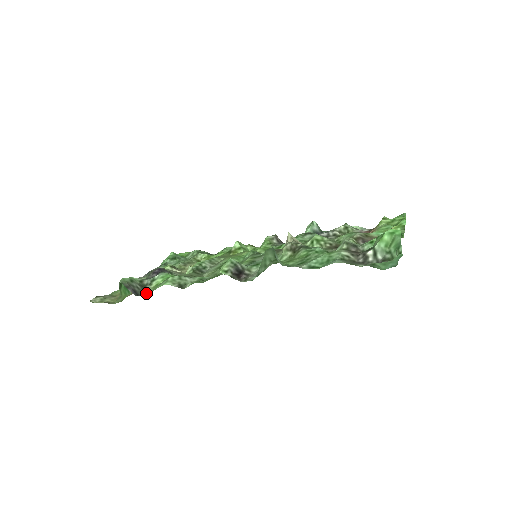
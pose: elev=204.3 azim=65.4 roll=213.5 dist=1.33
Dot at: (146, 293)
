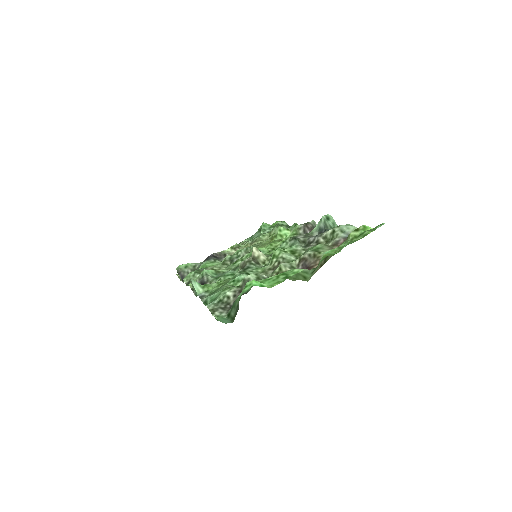
Dot at: occluded
